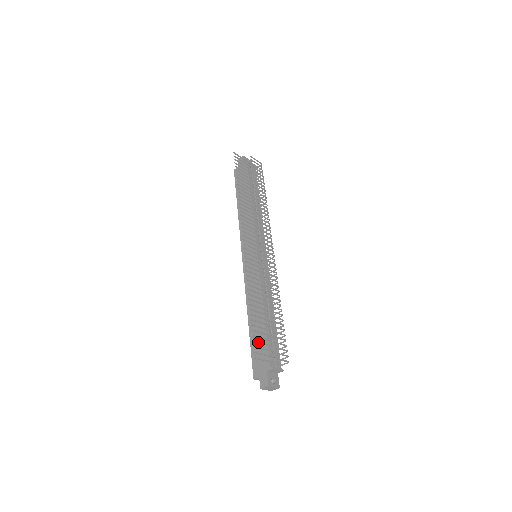
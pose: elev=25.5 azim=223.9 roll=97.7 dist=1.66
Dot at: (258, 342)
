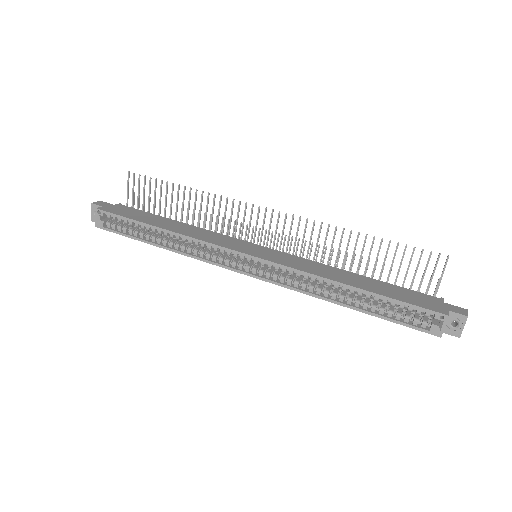
Dot at: (419, 260)
